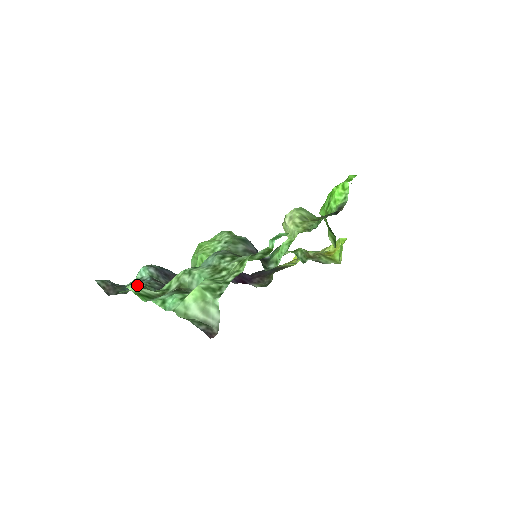
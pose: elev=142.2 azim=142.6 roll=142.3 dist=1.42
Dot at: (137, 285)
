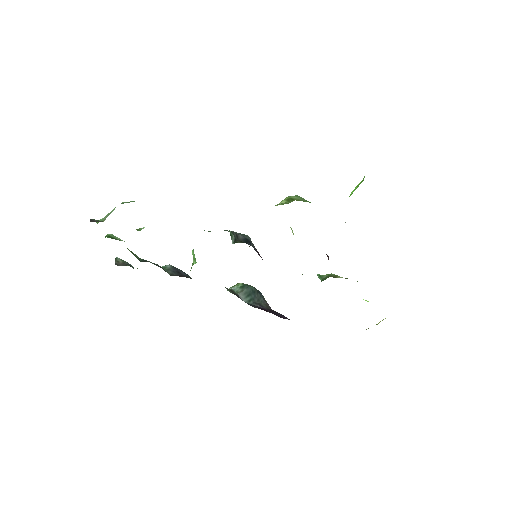
Dot at: occluded
